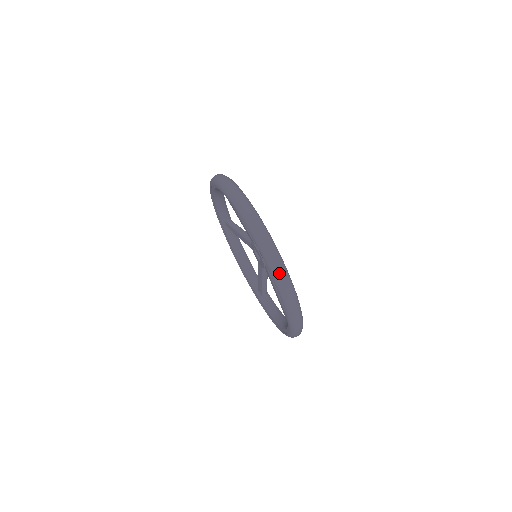
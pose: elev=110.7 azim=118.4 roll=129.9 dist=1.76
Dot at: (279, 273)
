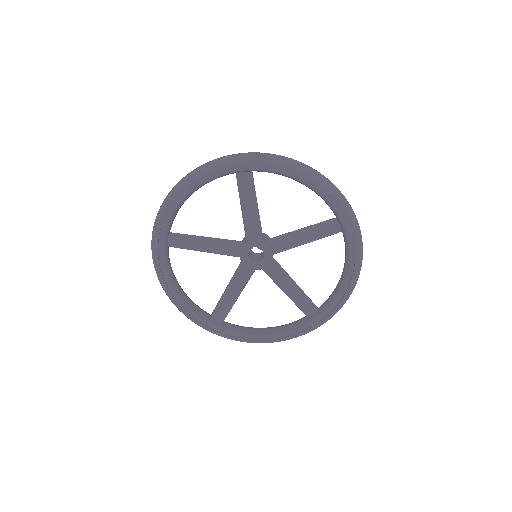
Dot at: (361, 236)
